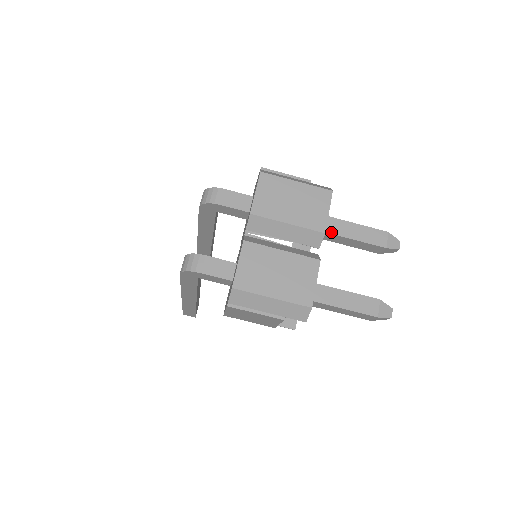
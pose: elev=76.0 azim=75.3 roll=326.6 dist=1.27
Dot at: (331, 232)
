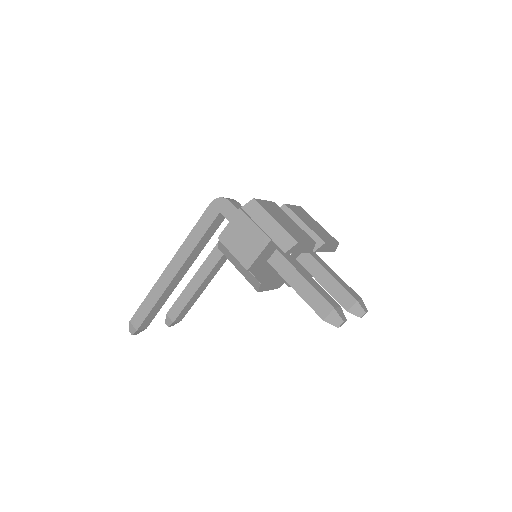
Dot at: (323, 266)
